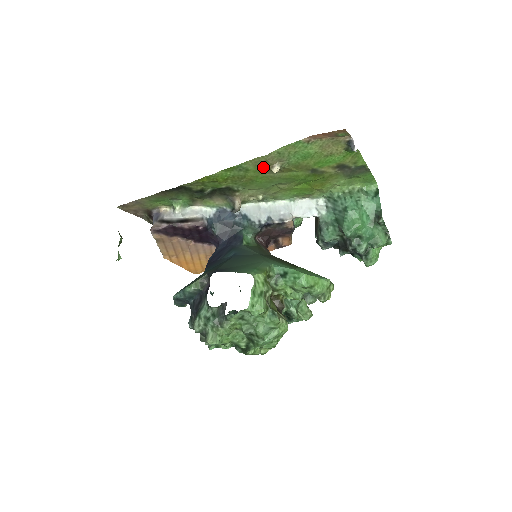
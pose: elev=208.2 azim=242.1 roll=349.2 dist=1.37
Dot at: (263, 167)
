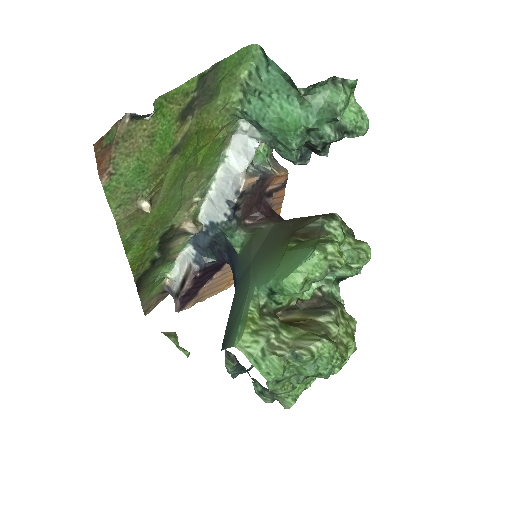
Dot at: (139, 216)
